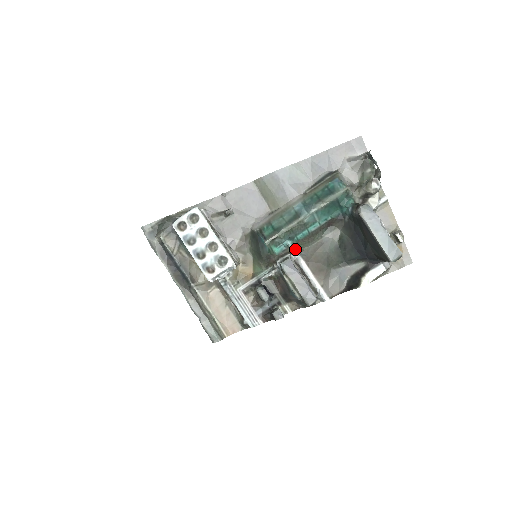
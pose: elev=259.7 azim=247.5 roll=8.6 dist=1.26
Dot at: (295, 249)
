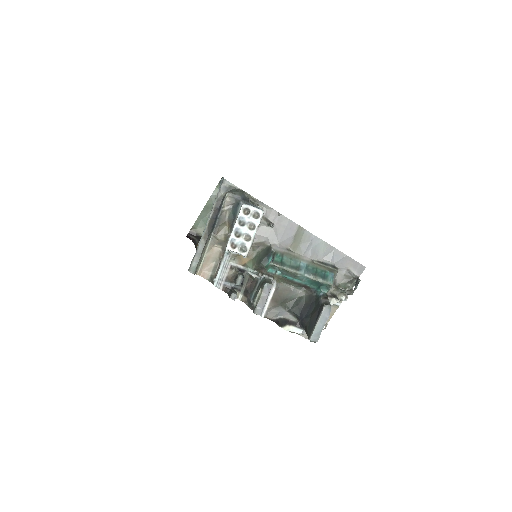
Dot at: (277, 278)
